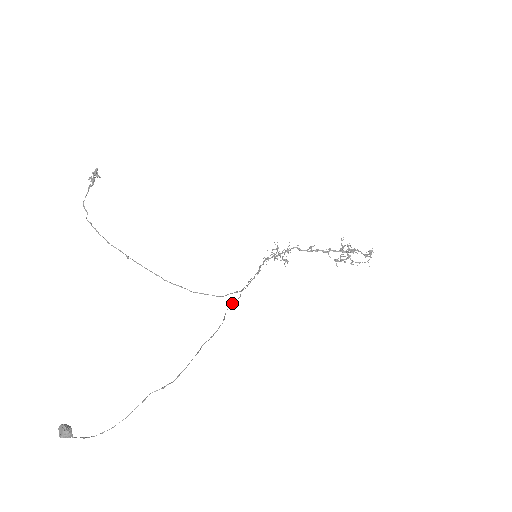
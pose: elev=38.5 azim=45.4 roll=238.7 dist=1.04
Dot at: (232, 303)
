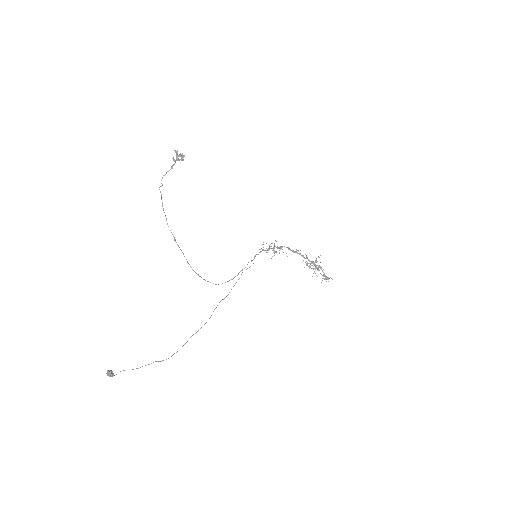
Dot at: occluded
